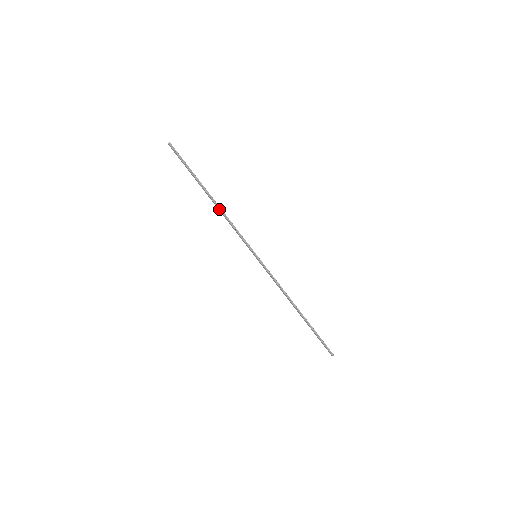
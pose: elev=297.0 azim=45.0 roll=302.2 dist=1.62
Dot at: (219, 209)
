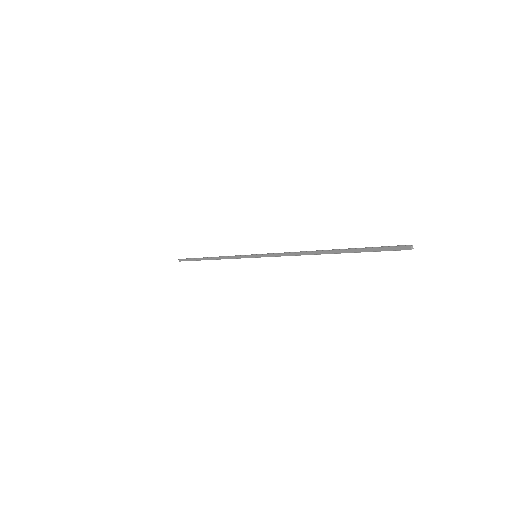
Dot at: (216, 257)
